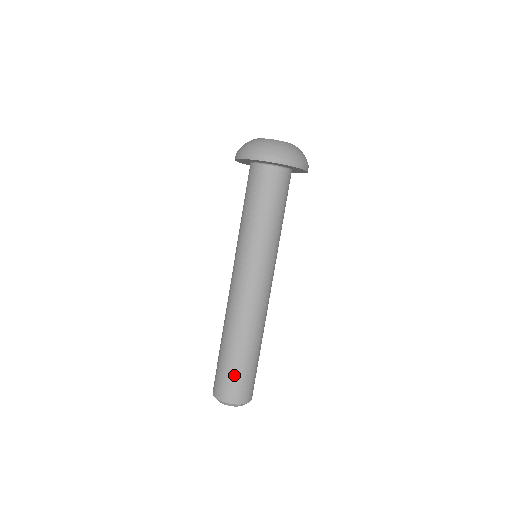
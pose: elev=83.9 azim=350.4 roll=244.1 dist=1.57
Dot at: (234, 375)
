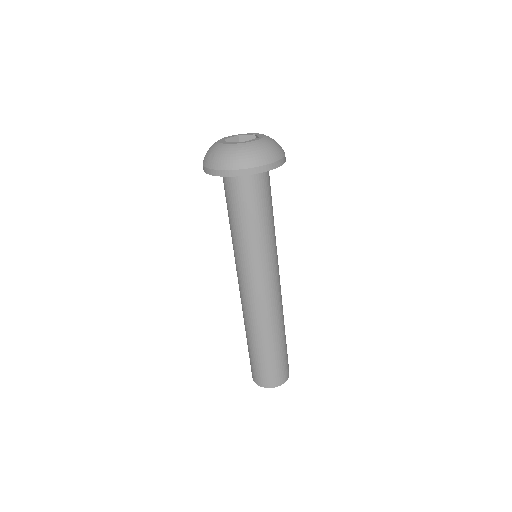
Dot at: (272, 366)
